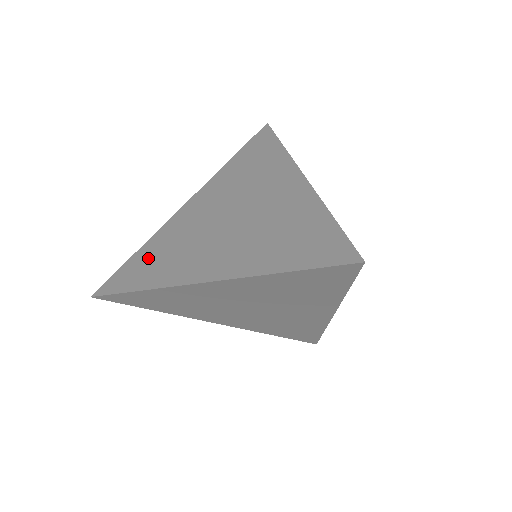
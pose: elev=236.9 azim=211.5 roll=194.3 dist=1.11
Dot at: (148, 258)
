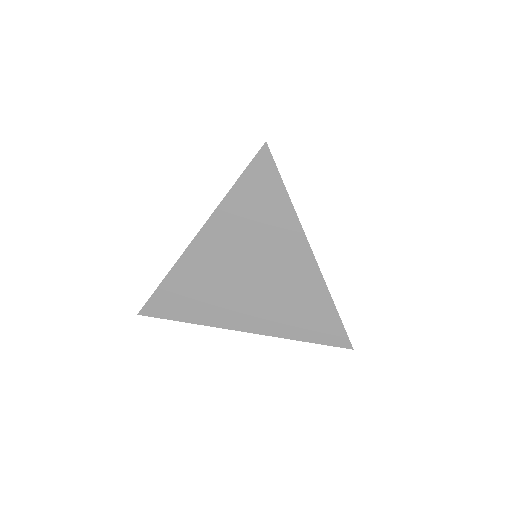
Dot at: occluded
